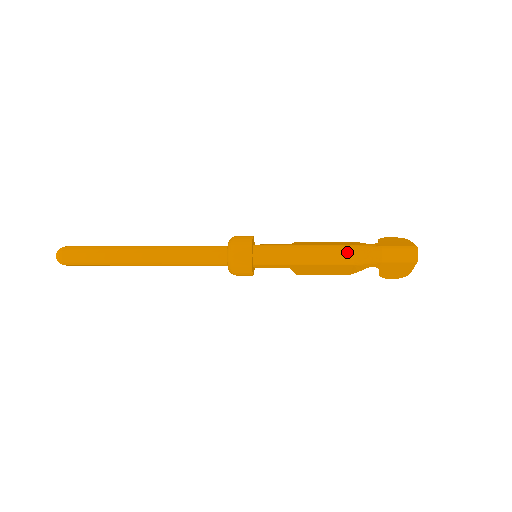
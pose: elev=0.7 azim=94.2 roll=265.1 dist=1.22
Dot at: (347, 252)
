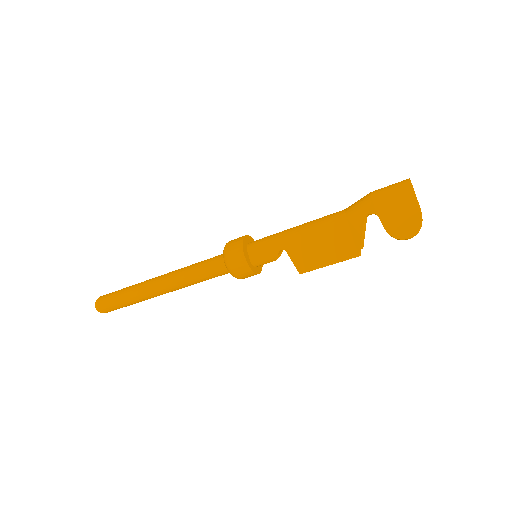
Dot at: occluded
